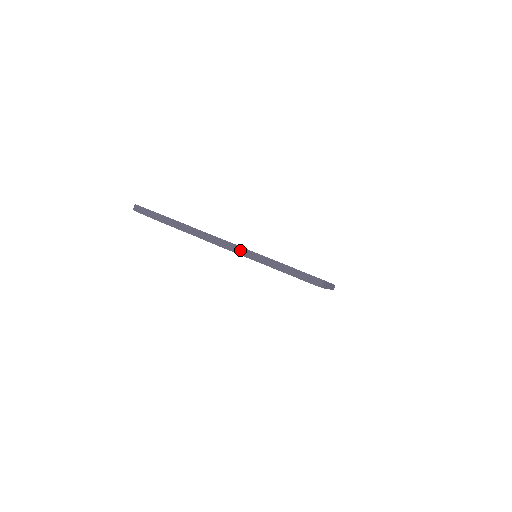
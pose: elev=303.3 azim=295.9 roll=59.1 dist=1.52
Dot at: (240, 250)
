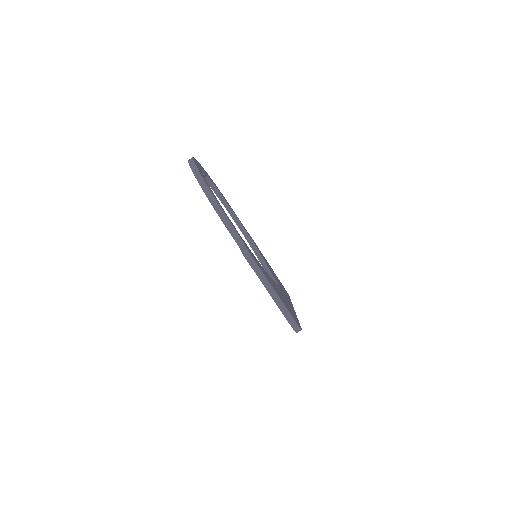
Dot at: (263, 277)
